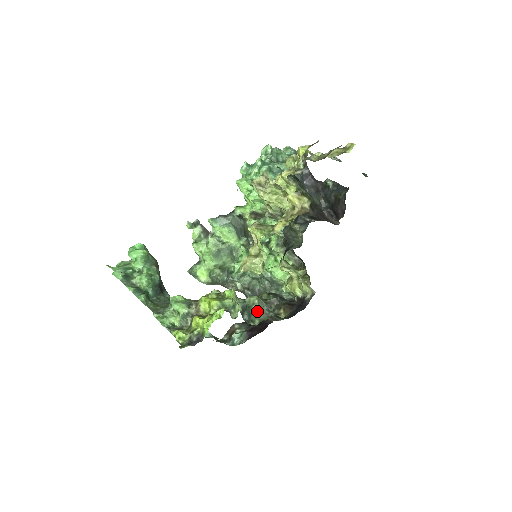
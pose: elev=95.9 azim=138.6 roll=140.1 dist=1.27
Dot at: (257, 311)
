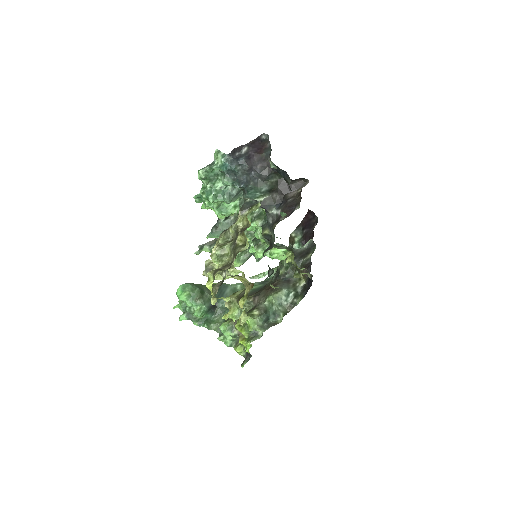
Dot at: (278, 306)
